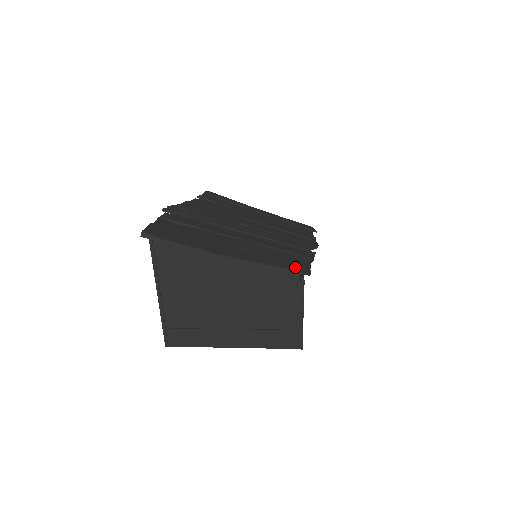
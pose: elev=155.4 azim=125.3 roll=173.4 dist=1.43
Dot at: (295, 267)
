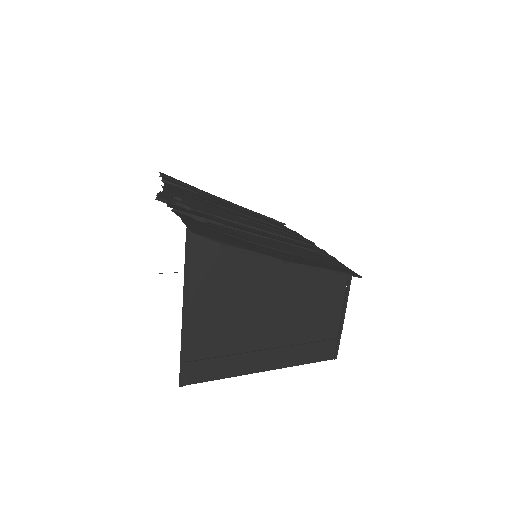
Dot at: (343, 269)
